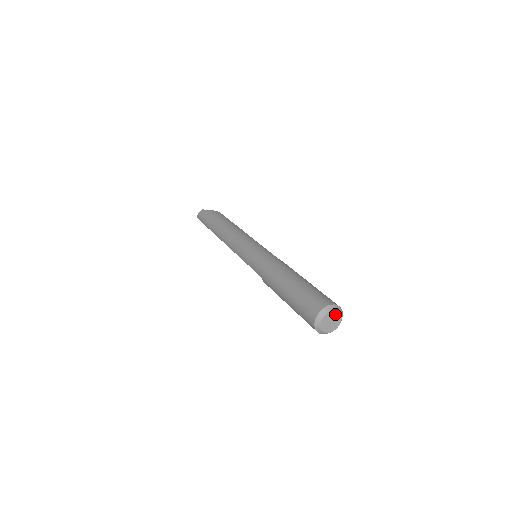
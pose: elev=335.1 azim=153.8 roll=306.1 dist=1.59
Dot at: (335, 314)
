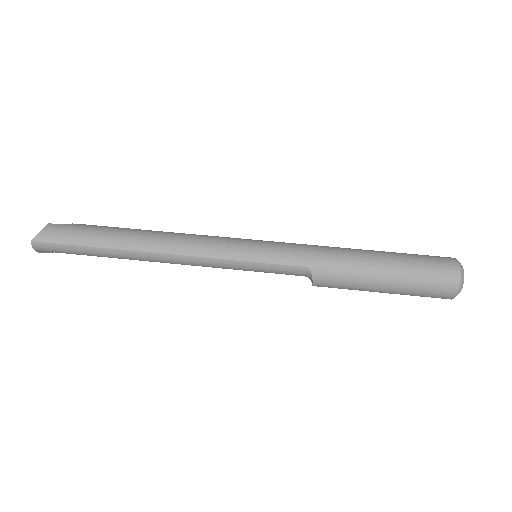
Dot at: occluded
